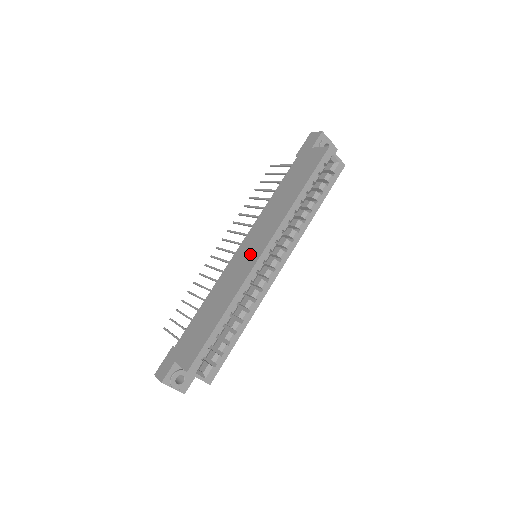
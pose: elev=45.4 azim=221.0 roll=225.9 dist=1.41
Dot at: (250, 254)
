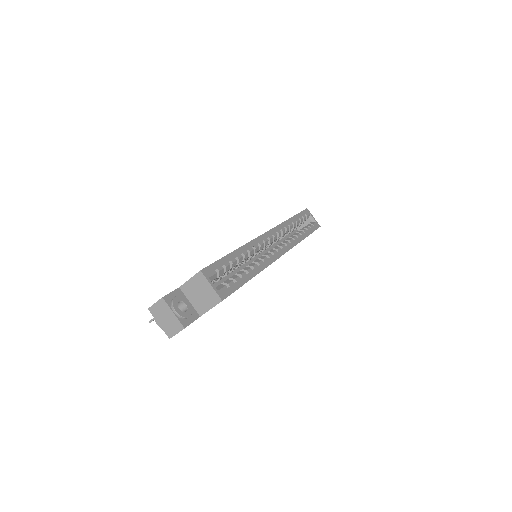
Dot at: occluded
